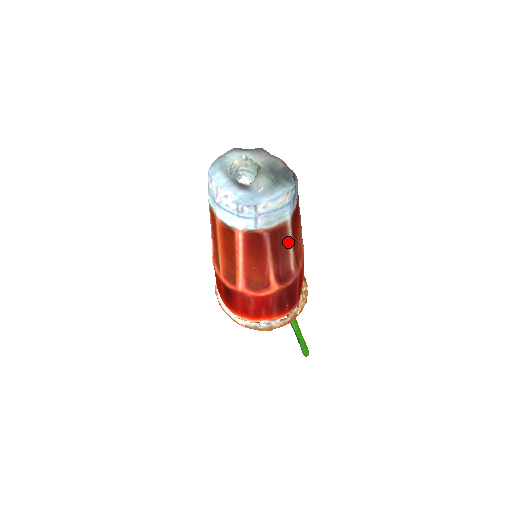
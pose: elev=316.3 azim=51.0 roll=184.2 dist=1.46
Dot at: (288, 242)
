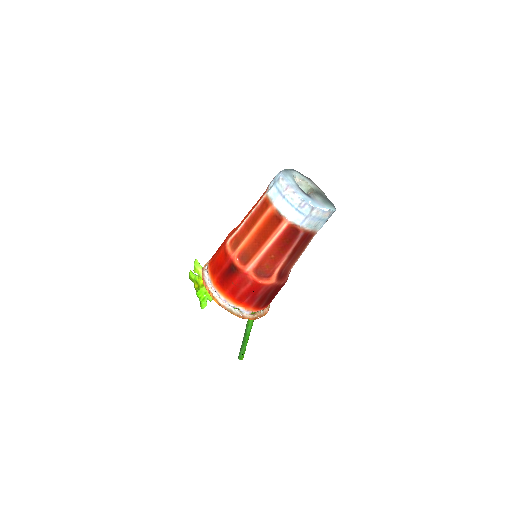
Dot at: (304, 249)
